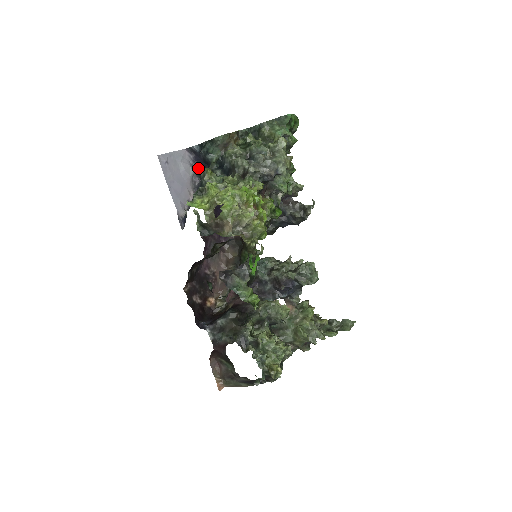
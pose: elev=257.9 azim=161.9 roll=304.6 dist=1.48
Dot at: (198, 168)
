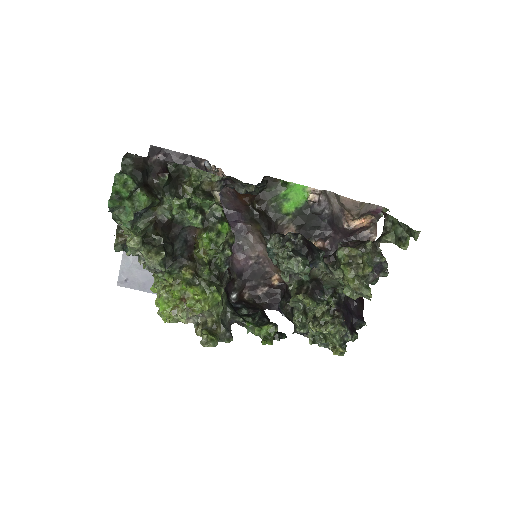
Dot at: occluded
